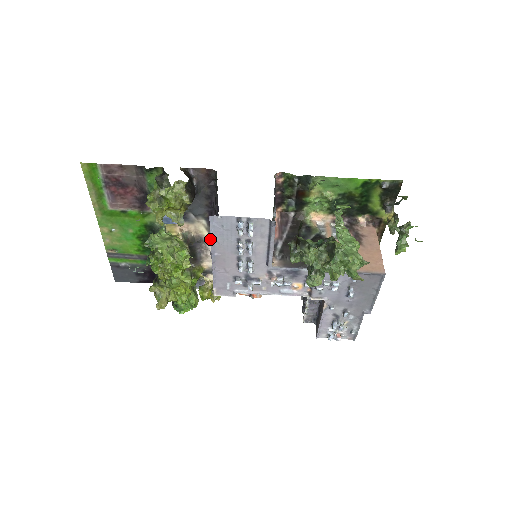
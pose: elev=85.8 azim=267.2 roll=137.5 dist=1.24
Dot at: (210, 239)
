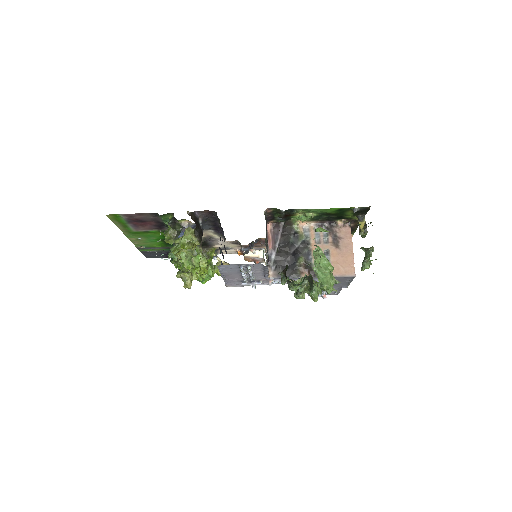
Dot at: (218, 237)
